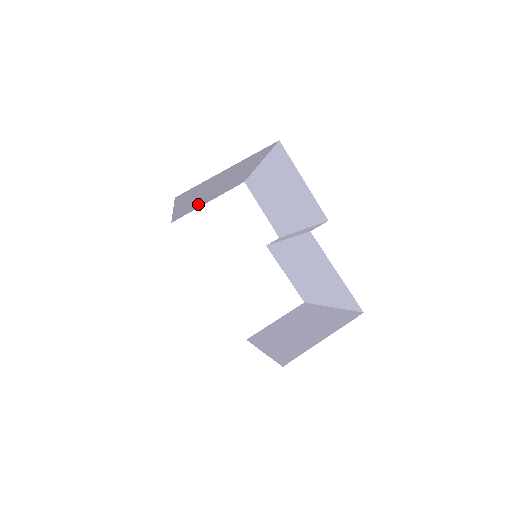
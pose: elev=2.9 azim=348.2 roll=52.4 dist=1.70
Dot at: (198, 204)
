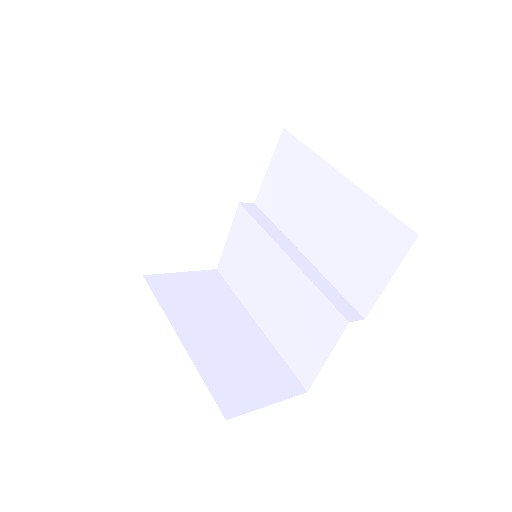
Dot at: occluded
